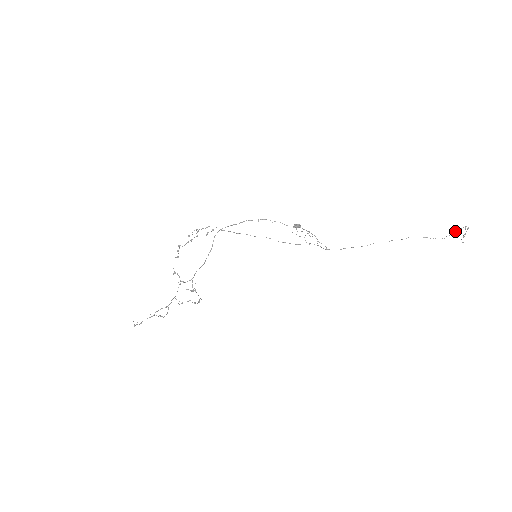
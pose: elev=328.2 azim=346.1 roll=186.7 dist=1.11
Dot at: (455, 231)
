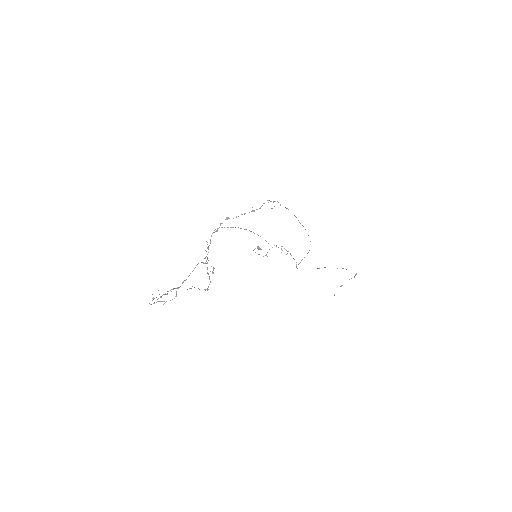
Dot at: occluded
